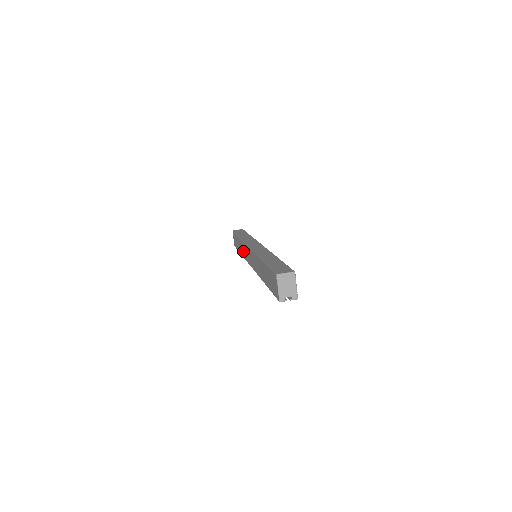
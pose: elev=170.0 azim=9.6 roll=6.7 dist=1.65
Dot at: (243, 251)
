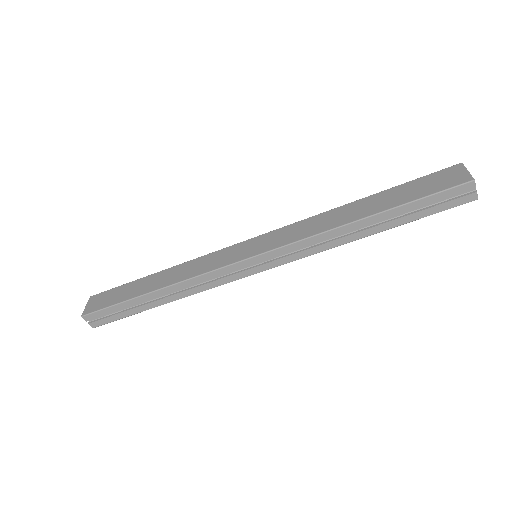
Dot at: (194, 269)
